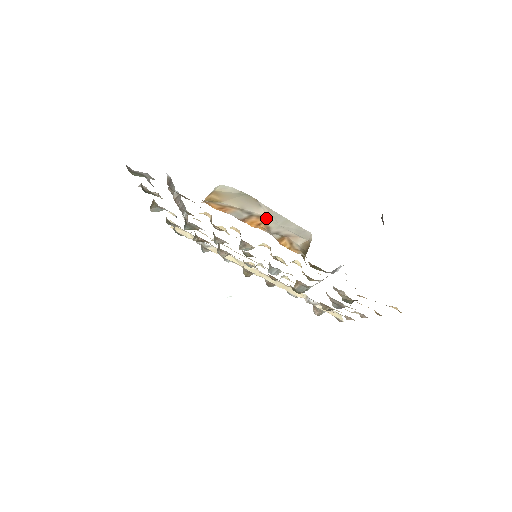
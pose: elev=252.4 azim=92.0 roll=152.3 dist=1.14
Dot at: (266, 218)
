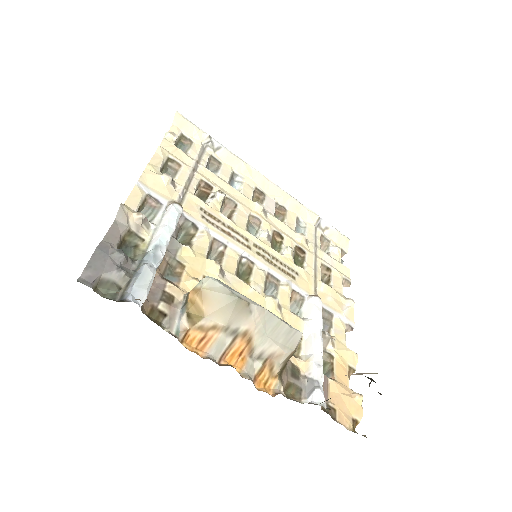
Dot at: (253, 332)
